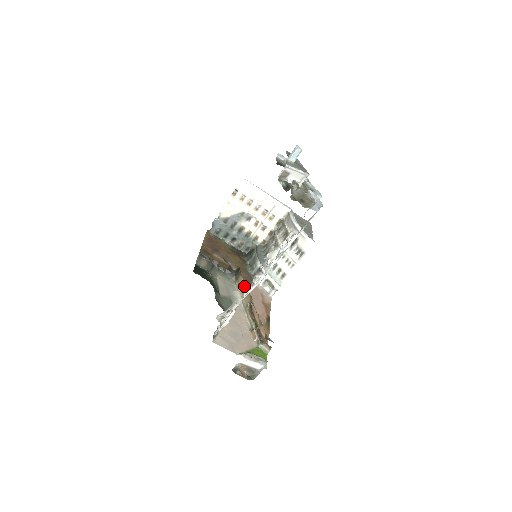
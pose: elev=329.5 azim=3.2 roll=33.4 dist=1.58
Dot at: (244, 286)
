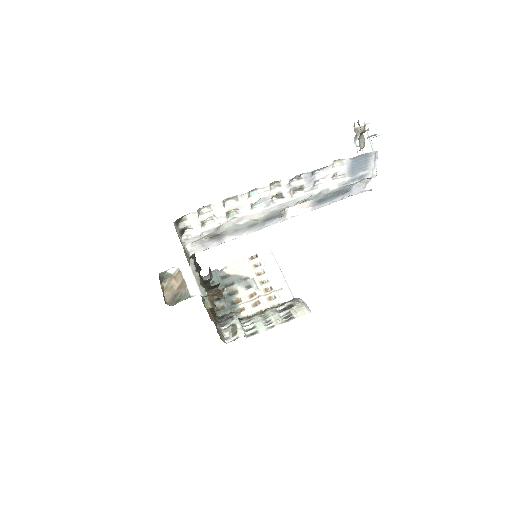
Dot at: (216, 288)
